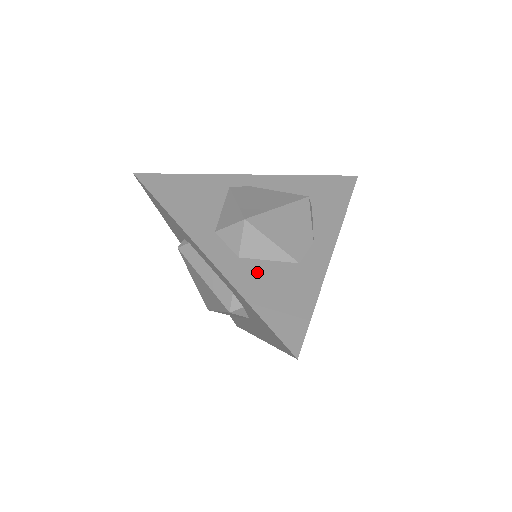
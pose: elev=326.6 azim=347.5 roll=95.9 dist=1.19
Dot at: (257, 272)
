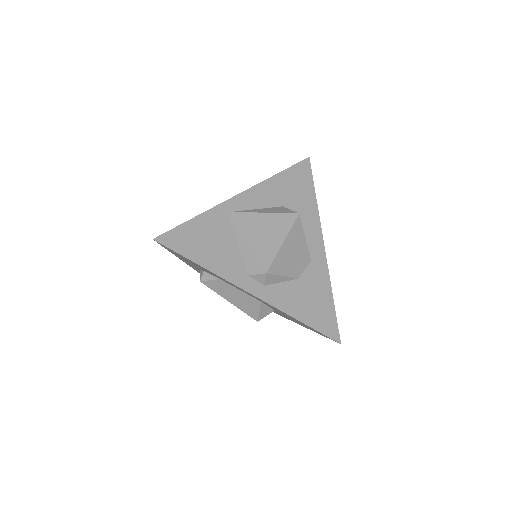
Dot at: occluded
